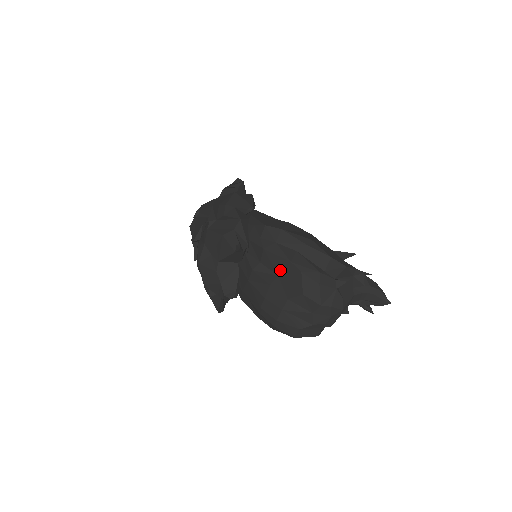
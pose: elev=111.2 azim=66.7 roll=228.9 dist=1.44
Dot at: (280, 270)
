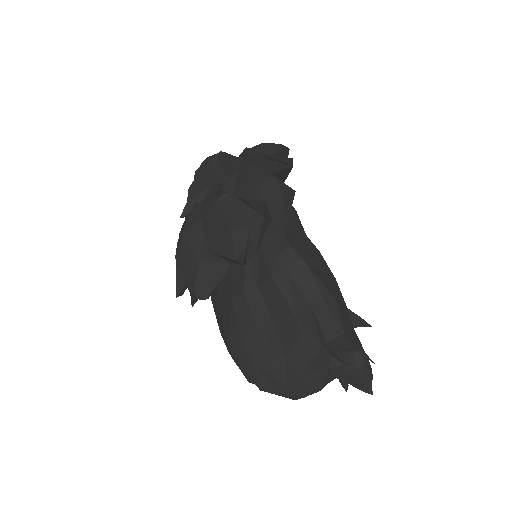
Dot at: (277, 314)
